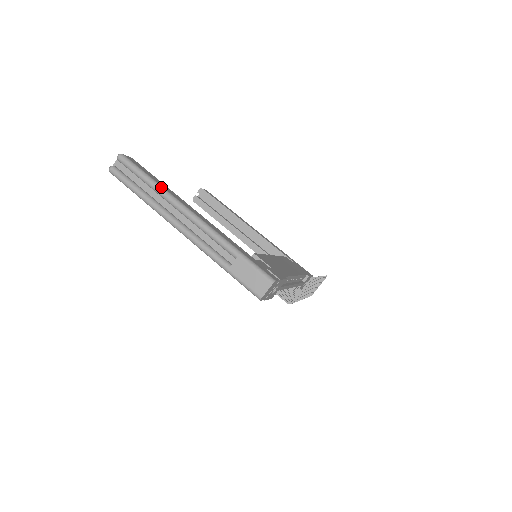
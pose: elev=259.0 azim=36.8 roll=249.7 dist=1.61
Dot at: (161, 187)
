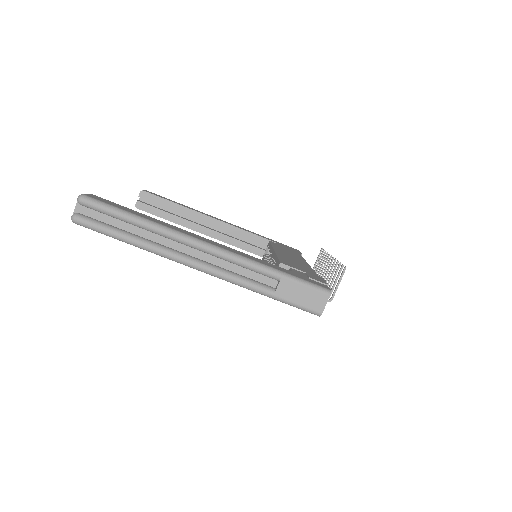
Dot at: (155, 223)
